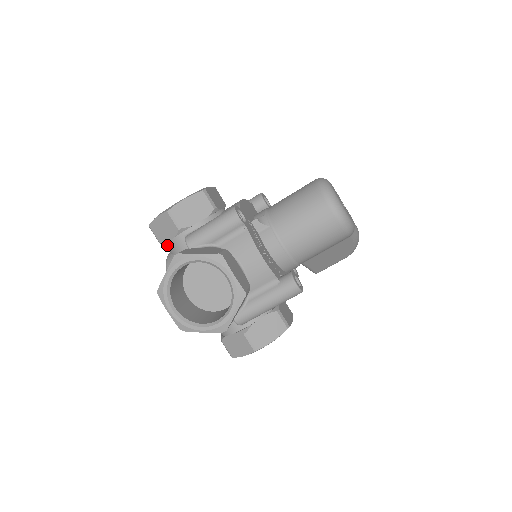
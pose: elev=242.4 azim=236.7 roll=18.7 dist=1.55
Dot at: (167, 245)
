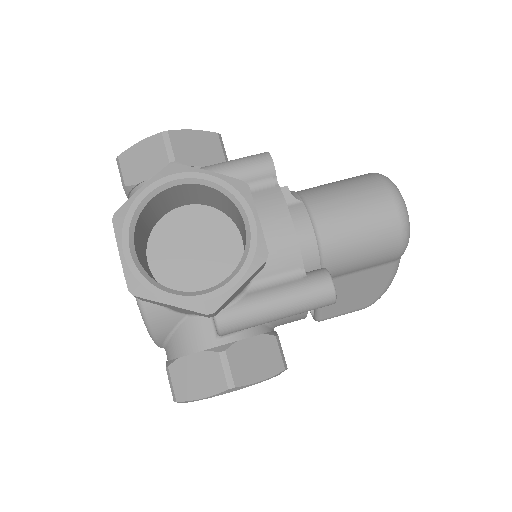
Dot at: (135, 190)
